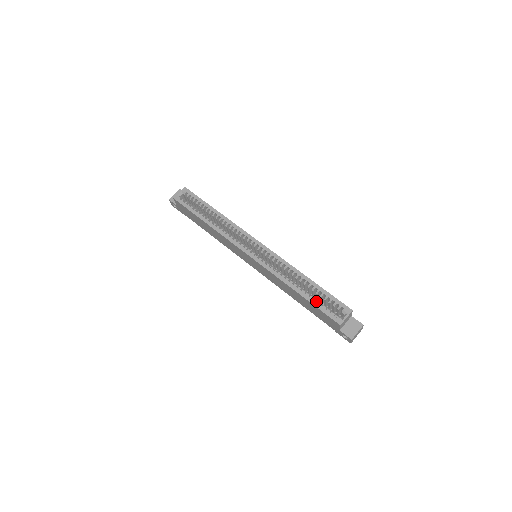
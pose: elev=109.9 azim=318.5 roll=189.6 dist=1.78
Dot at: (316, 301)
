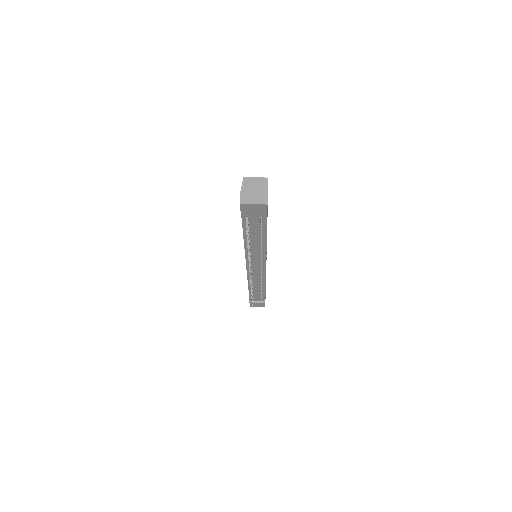
Dot at: occluded
